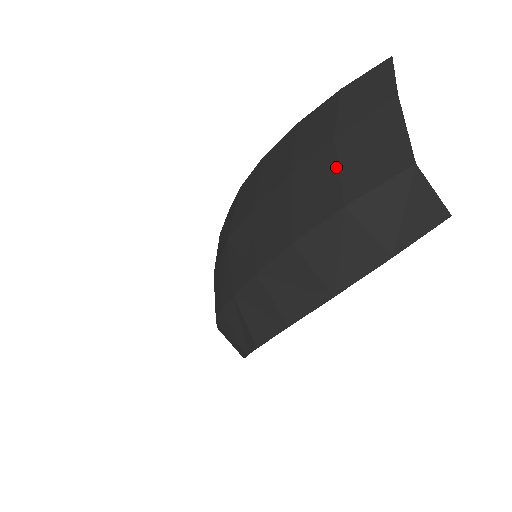
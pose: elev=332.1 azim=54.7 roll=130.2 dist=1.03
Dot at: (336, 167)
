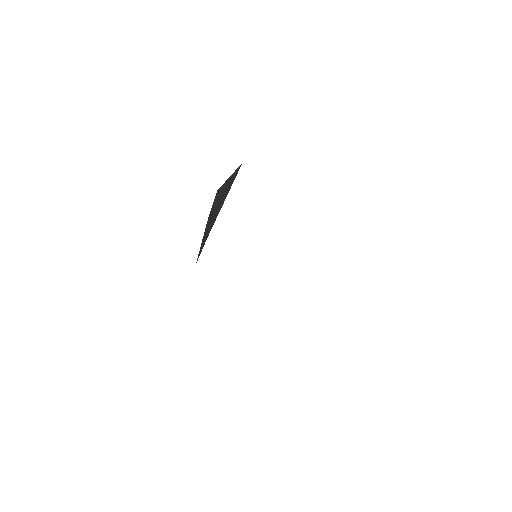
Dot at: occluded
